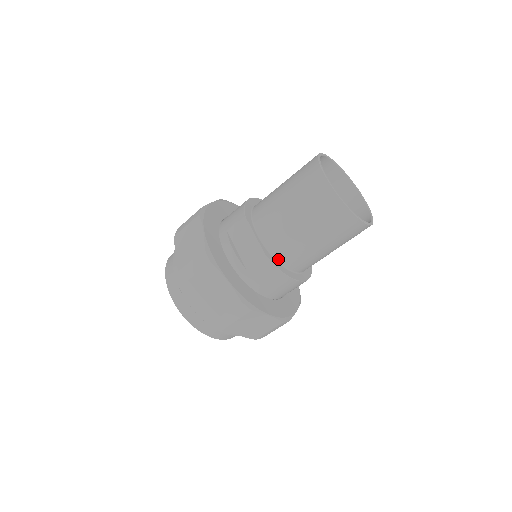
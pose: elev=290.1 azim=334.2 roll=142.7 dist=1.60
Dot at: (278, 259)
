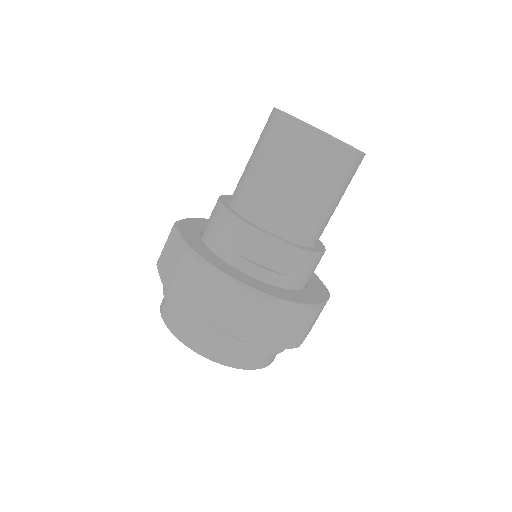
Dot at: (307, 244)
